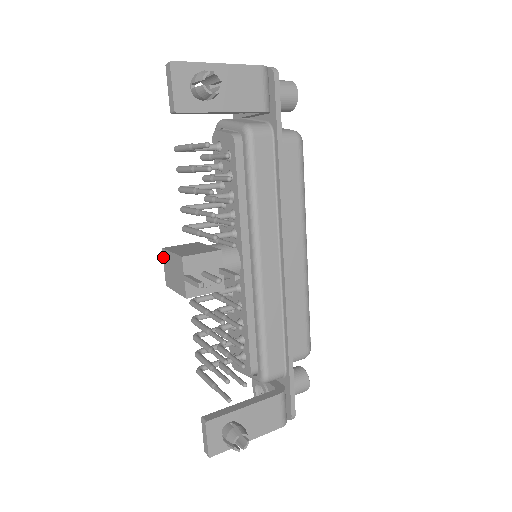
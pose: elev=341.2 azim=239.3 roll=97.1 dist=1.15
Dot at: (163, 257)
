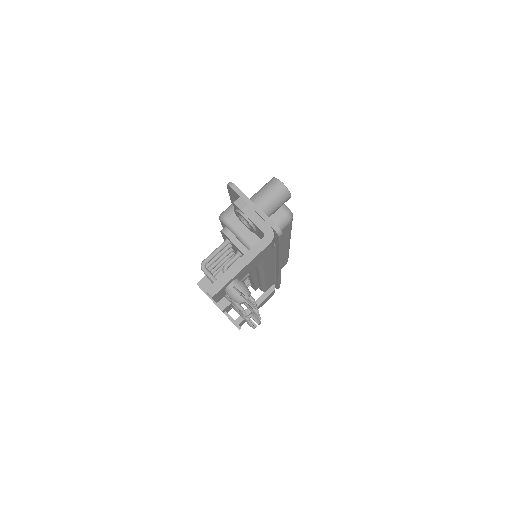
Dot at: occluded
